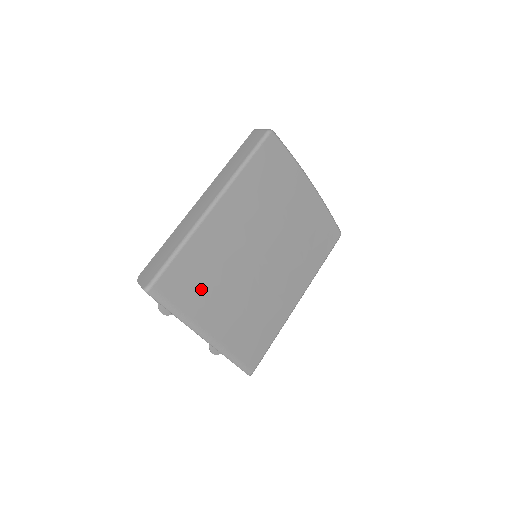
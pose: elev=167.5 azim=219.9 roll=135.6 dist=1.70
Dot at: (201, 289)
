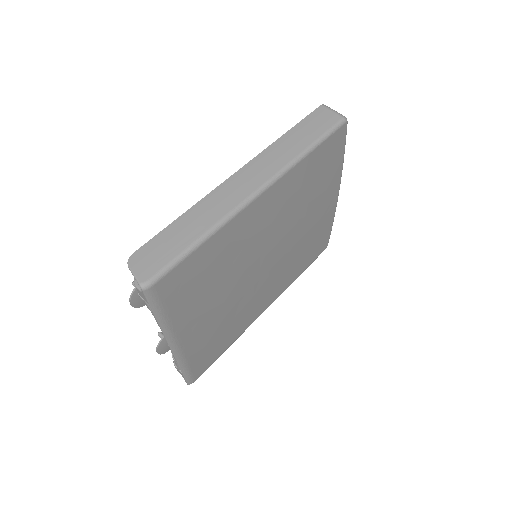
Dot at: (199, 292)
